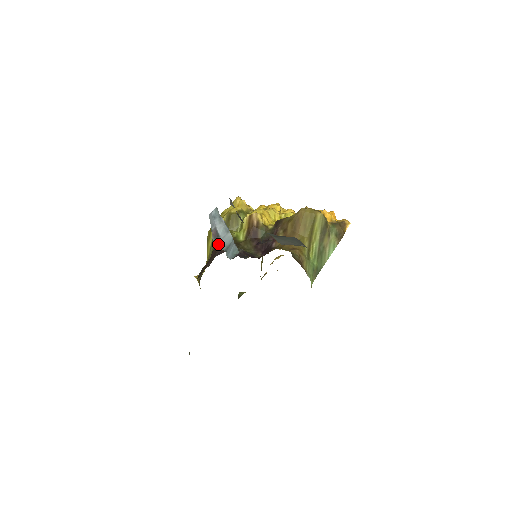
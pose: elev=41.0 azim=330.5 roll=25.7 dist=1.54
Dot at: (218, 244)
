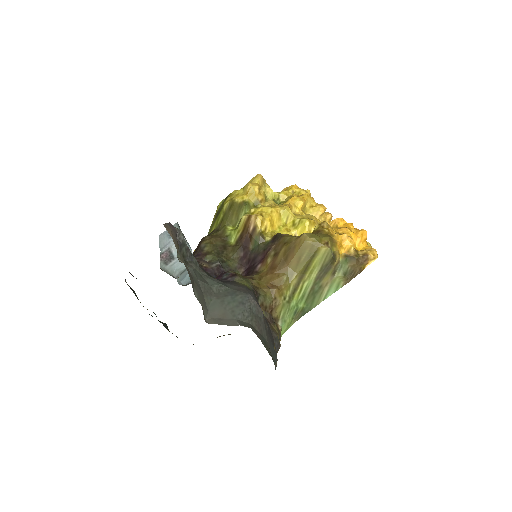
Dot at: (168, 268)
